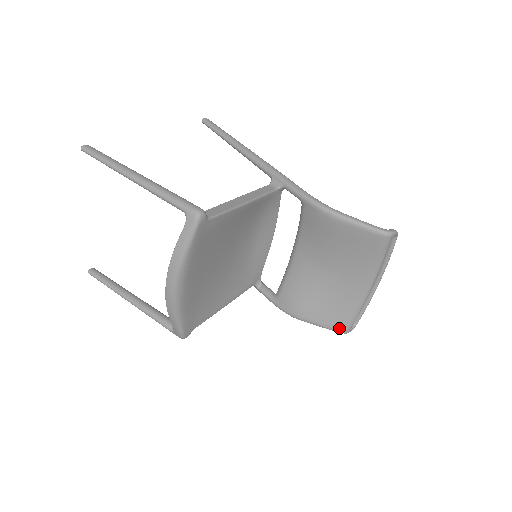
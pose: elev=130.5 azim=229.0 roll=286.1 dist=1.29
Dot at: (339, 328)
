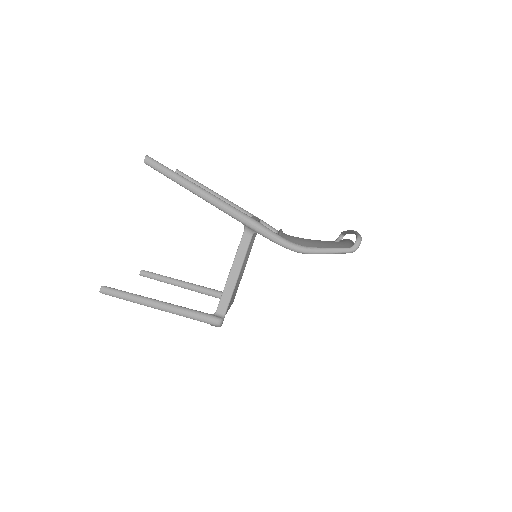
Dot at: occluded
